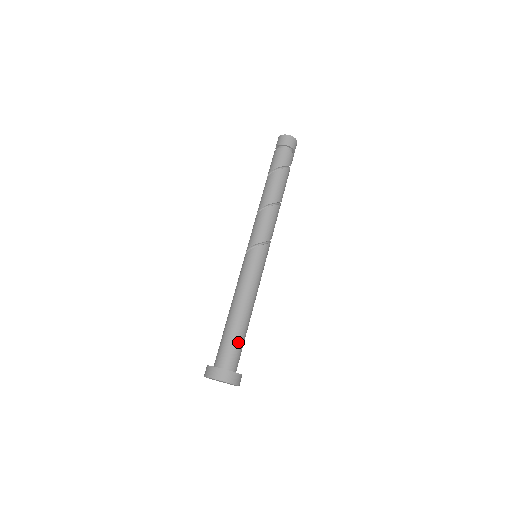
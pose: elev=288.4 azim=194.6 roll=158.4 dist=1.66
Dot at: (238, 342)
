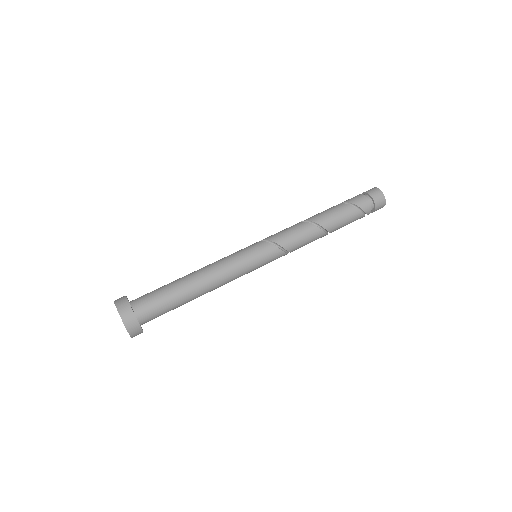
Dot at: (161, 290)
